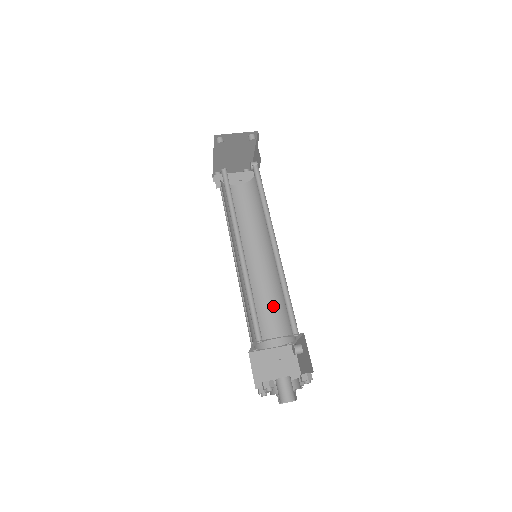
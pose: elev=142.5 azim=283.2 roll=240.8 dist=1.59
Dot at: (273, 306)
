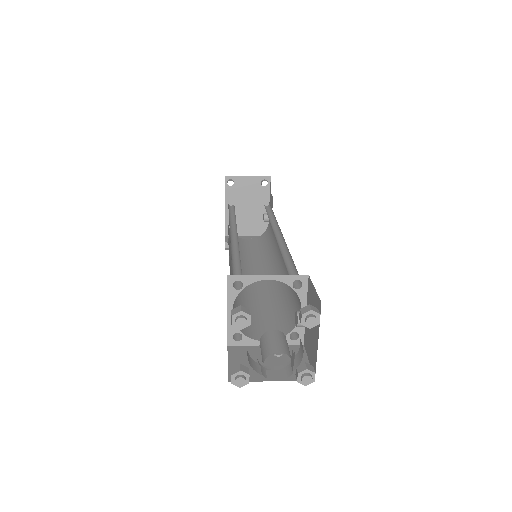
Dot at: (274, 306)
